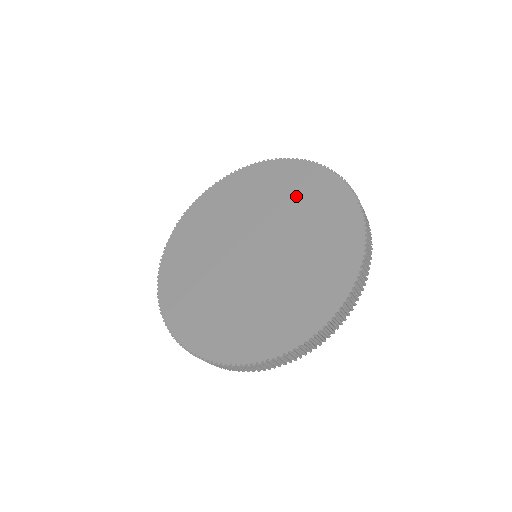
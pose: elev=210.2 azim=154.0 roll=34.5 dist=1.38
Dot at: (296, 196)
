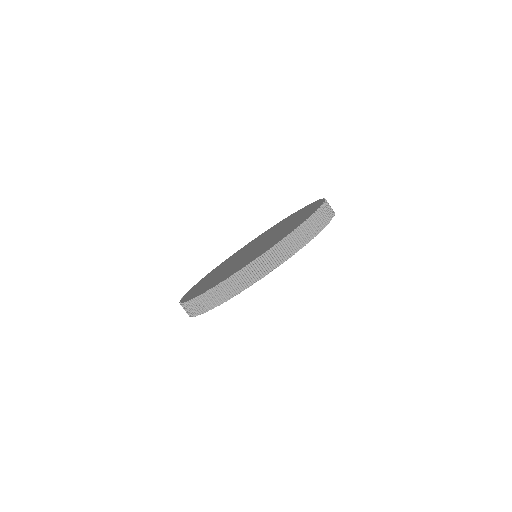
Dot at: (286, 221)
